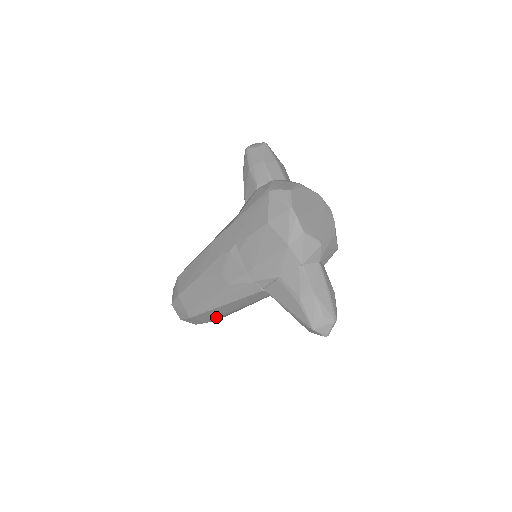
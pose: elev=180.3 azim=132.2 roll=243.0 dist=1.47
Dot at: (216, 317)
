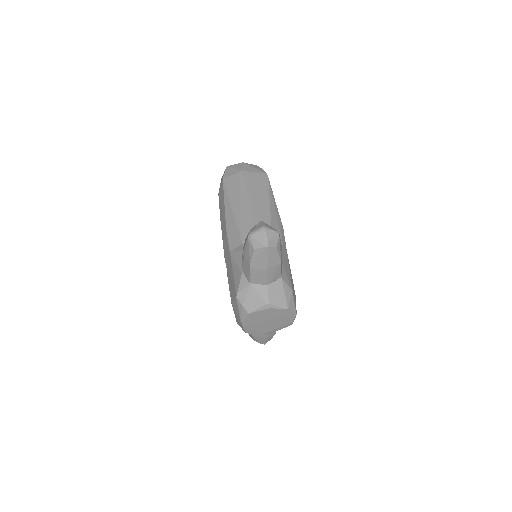
Dot at: occluded
